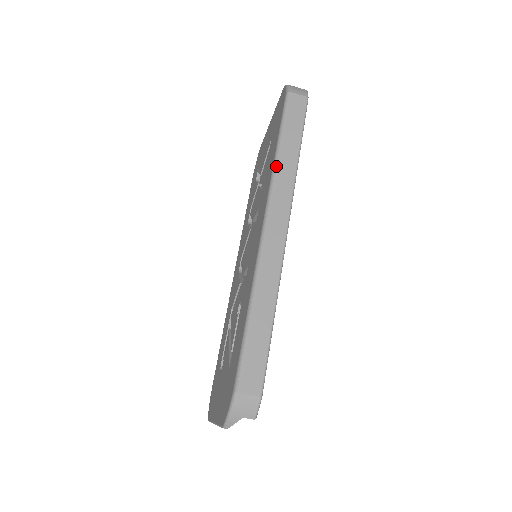
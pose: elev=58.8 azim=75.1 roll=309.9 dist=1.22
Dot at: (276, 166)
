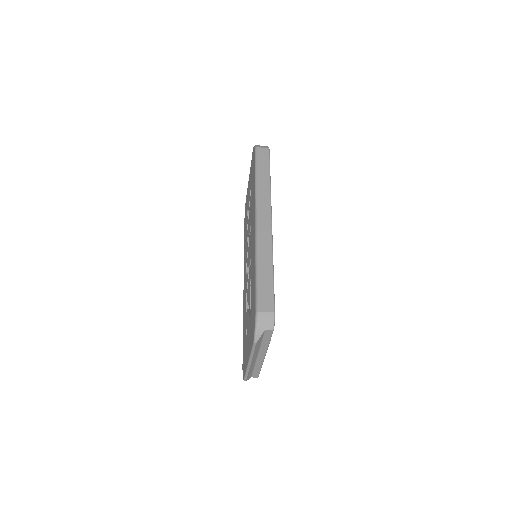
Dot at: (257, 187)
